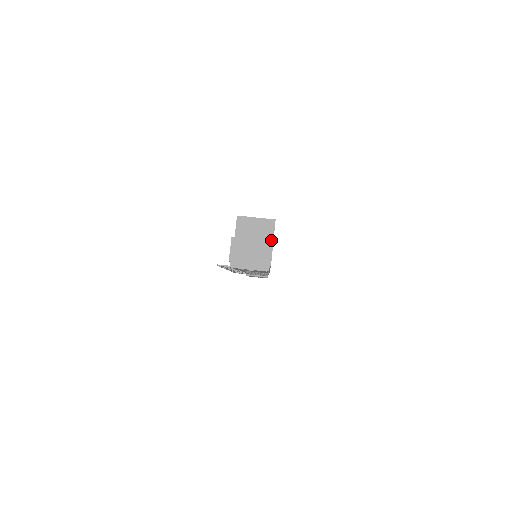
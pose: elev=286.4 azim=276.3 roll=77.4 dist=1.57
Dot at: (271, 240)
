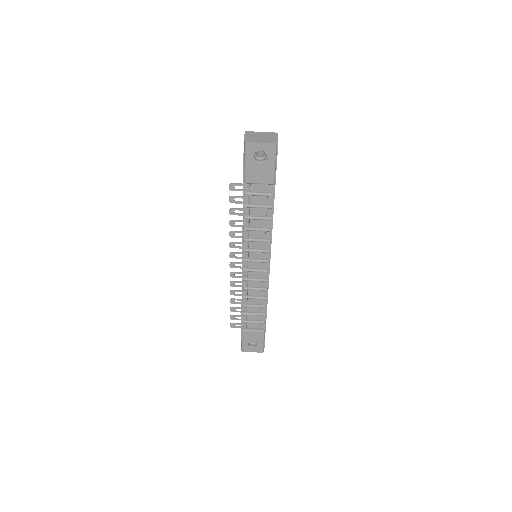
Dot at: occluded
